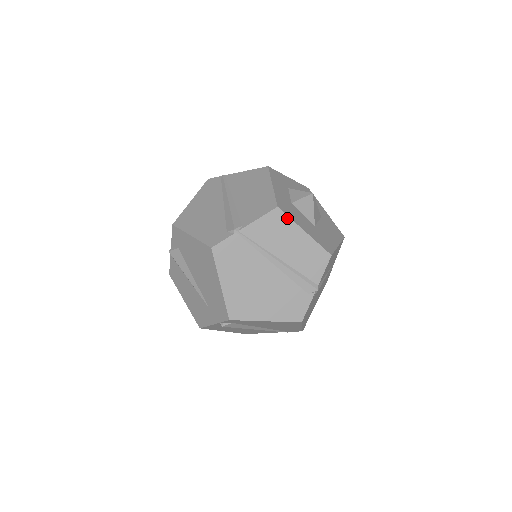
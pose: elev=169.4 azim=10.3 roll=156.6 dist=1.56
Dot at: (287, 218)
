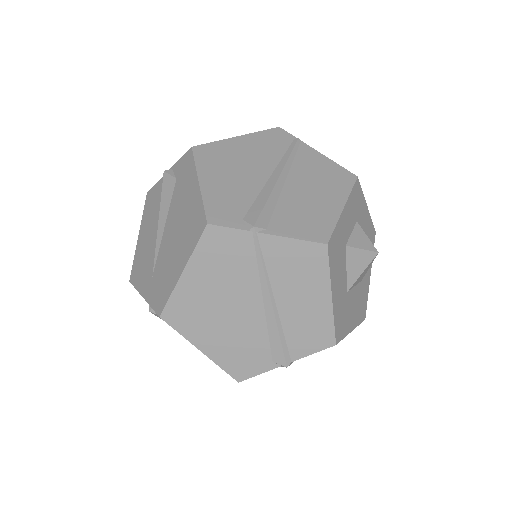
Dot at: (326, 266)
